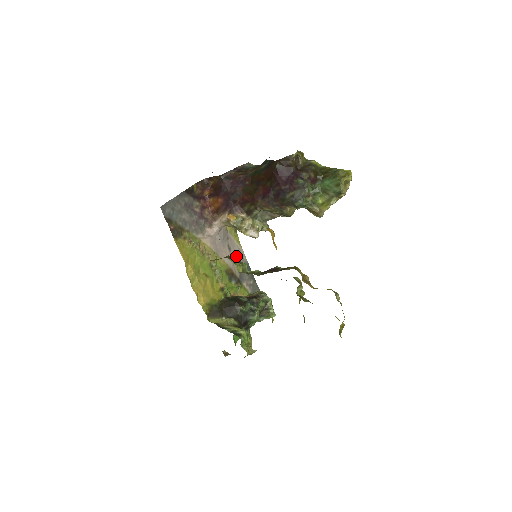
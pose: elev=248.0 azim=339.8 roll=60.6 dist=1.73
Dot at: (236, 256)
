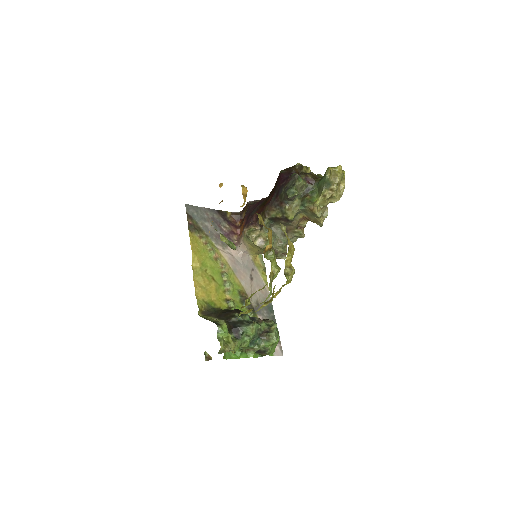
Dot at: (258, 289)
